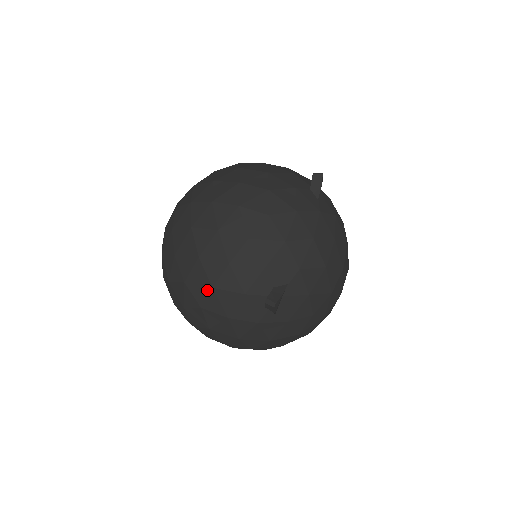
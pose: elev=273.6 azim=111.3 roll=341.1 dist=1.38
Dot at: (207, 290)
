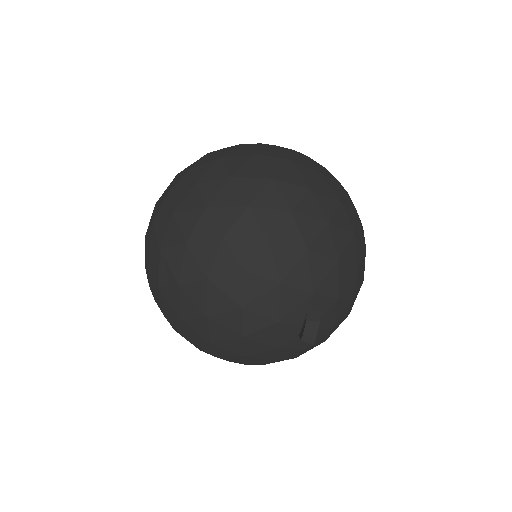
Dot at: occluded
